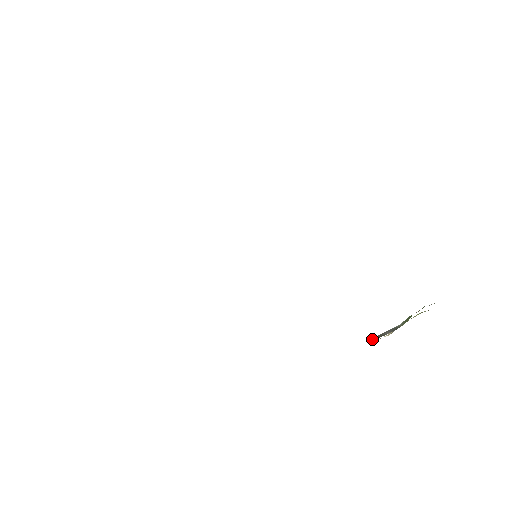
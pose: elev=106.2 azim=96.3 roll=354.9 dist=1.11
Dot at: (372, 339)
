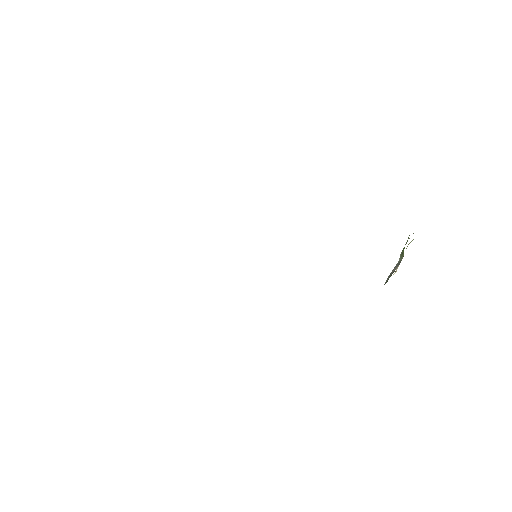
Dot at: occluded
